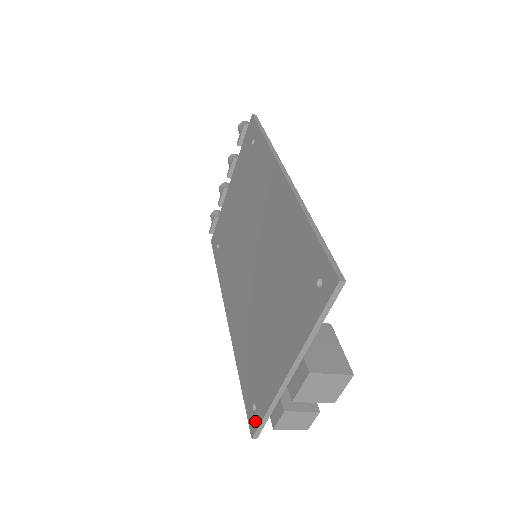
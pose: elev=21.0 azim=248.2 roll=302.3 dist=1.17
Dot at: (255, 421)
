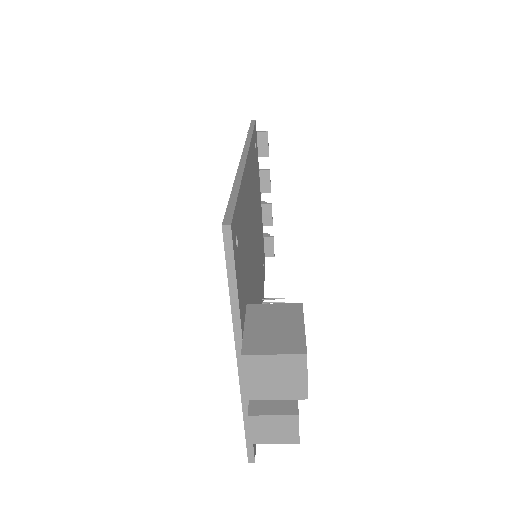
Dot at: occluded
